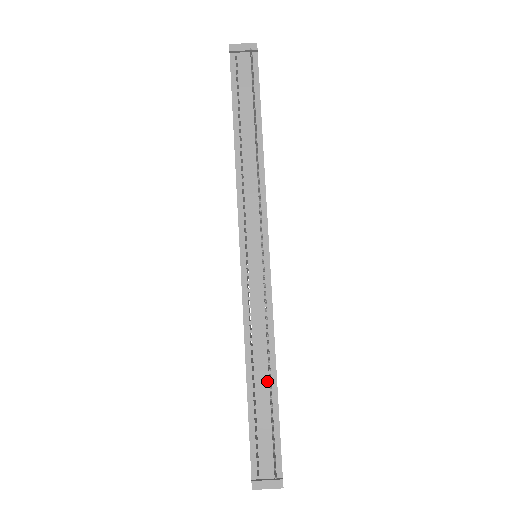
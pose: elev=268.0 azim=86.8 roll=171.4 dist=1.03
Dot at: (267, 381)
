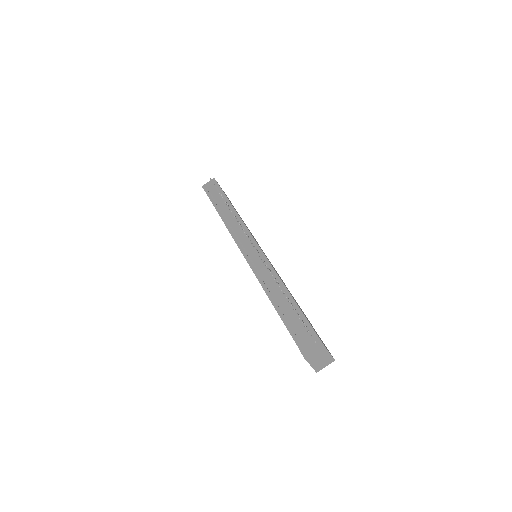
Dot at: (285, 299)
